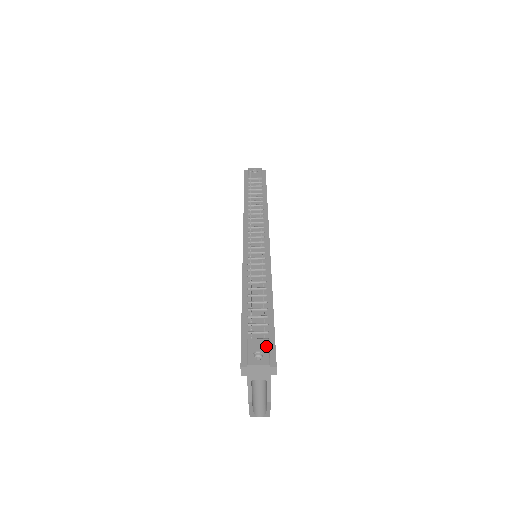
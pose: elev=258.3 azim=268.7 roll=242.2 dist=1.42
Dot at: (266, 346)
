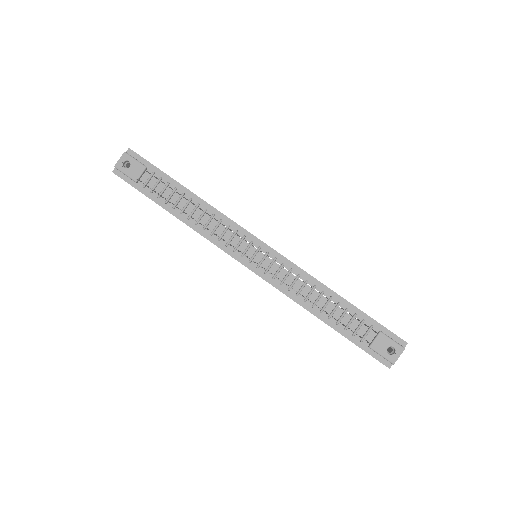
Dot at: (387, 339)
